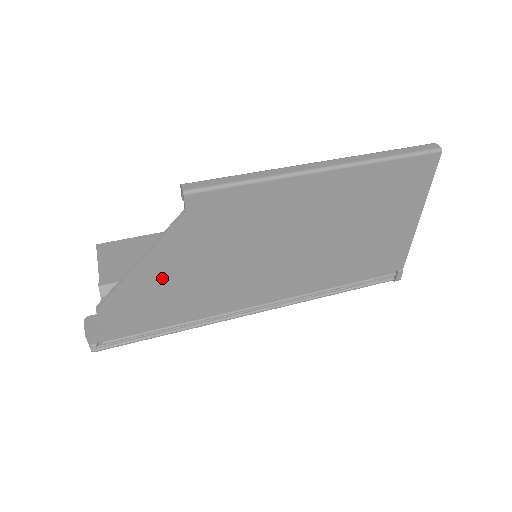
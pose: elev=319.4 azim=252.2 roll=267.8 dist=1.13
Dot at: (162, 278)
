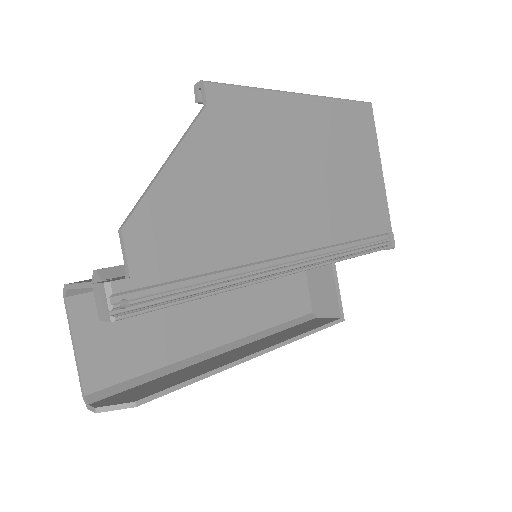
Dot at: (193, 190)
